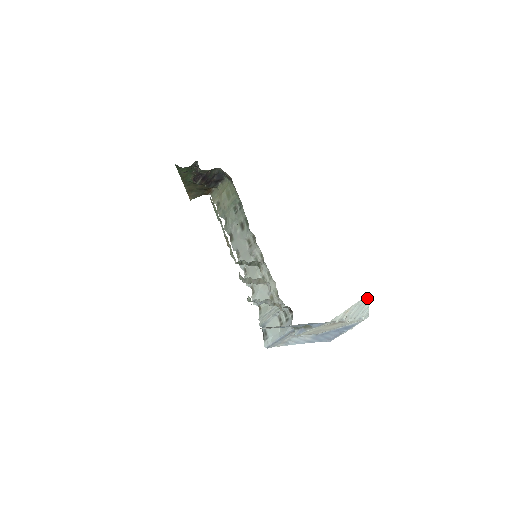
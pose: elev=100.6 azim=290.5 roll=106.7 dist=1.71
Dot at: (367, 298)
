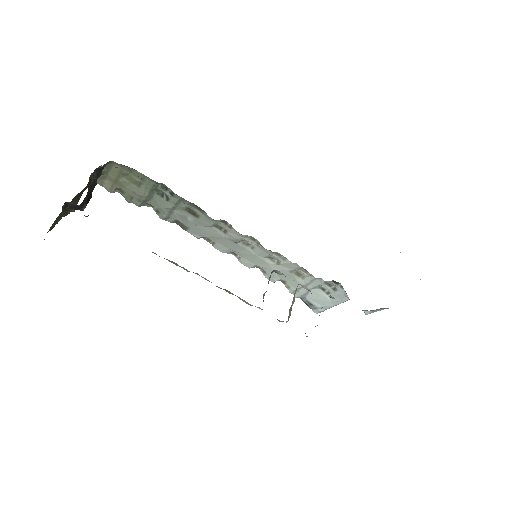
Dot at: occluded
